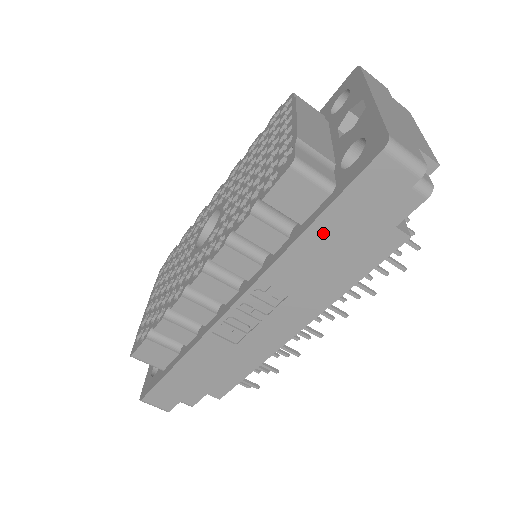
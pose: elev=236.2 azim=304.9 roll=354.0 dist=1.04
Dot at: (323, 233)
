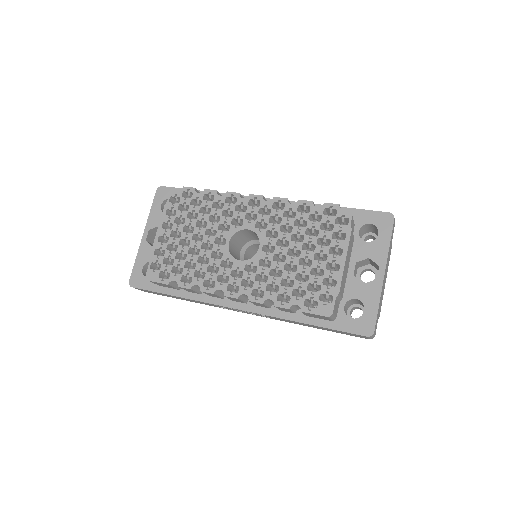
Dot at: (313, 326)
